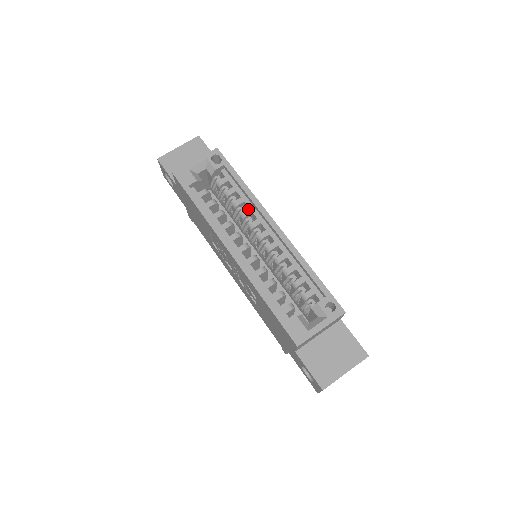
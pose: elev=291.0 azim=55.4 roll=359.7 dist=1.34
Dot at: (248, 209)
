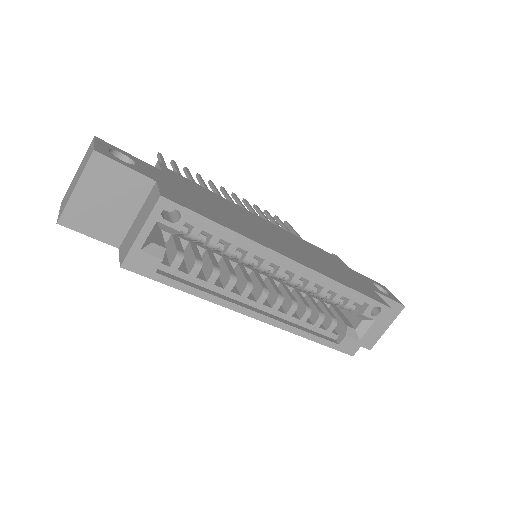
Dot at: (248, 254)
